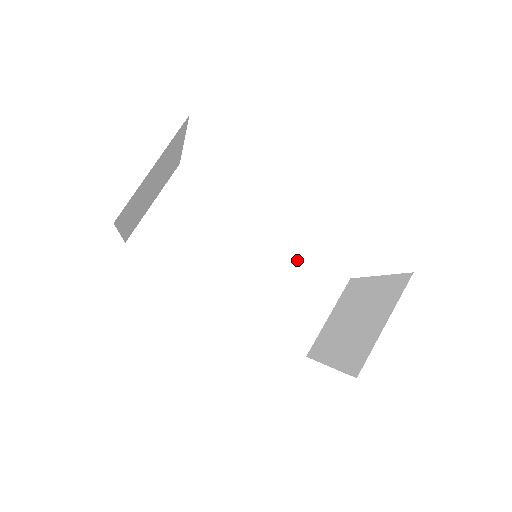
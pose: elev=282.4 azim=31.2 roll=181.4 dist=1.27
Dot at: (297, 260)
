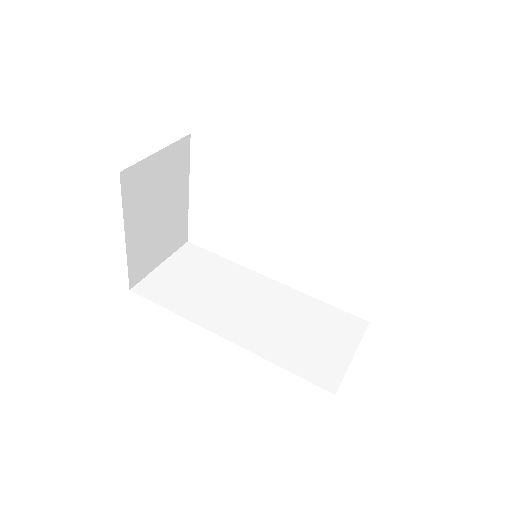
Dot at: (307, 306)
